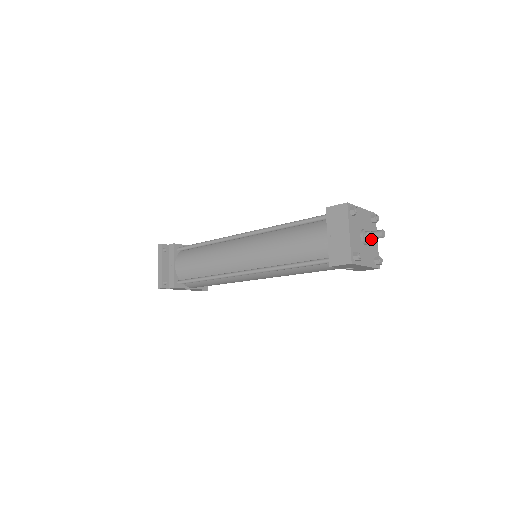
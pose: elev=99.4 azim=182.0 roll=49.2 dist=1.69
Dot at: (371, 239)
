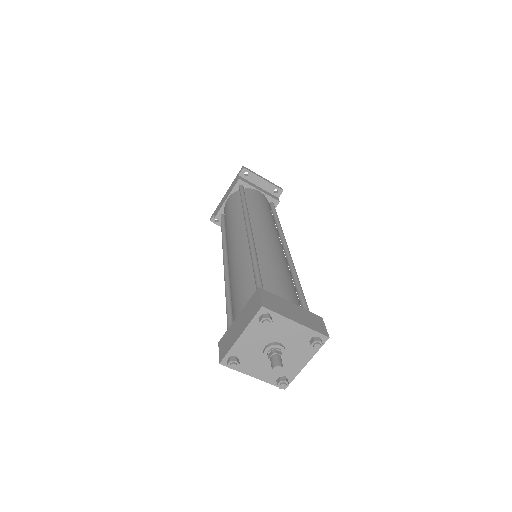
Dot at: occluded
